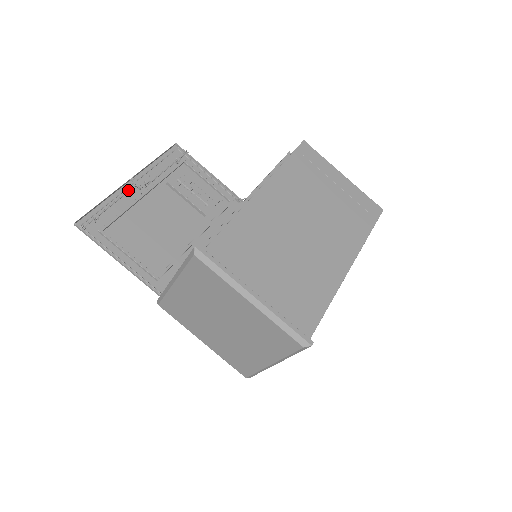
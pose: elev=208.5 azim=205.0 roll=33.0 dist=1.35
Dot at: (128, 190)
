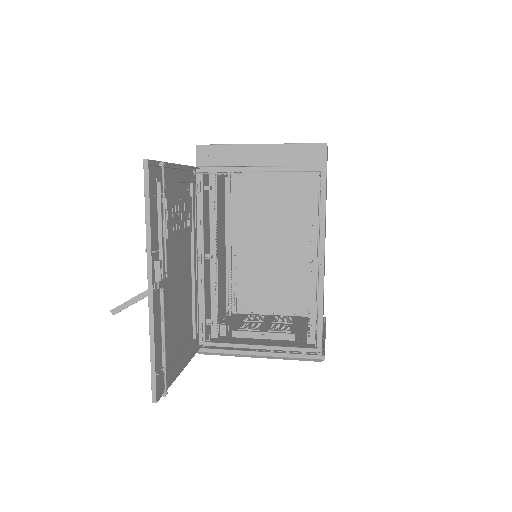
Dot at: occluded
